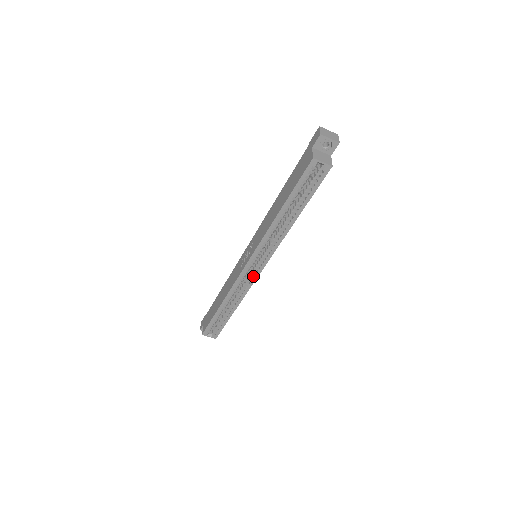
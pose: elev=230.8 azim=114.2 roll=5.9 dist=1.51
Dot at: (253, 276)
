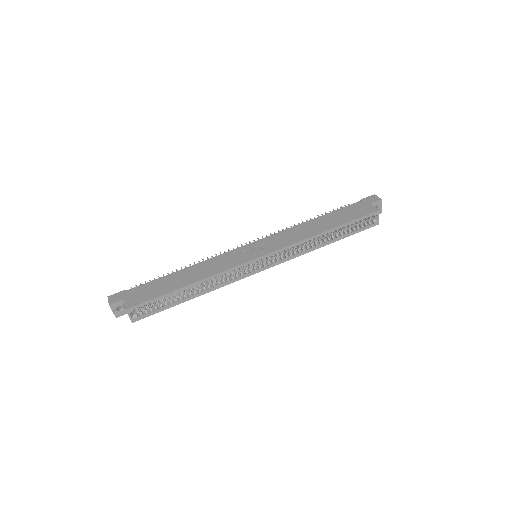
Dot at: (248, 272)
